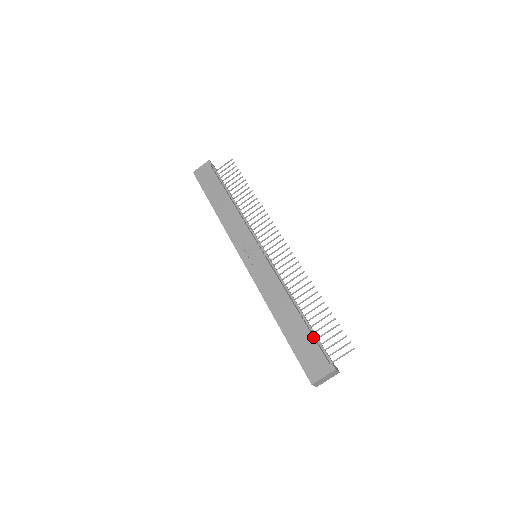
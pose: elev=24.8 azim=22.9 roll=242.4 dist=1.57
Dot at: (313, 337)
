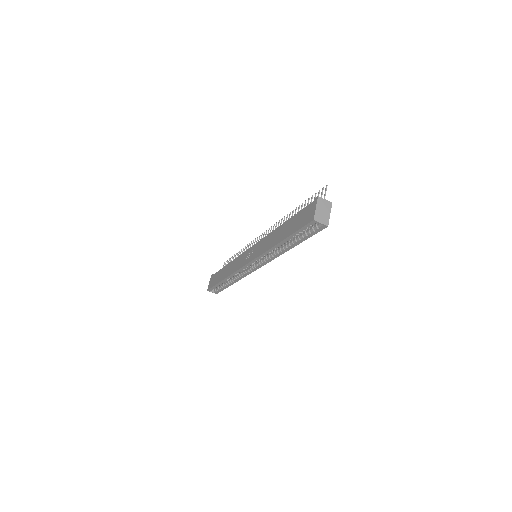
Dot at: (298, 212)
